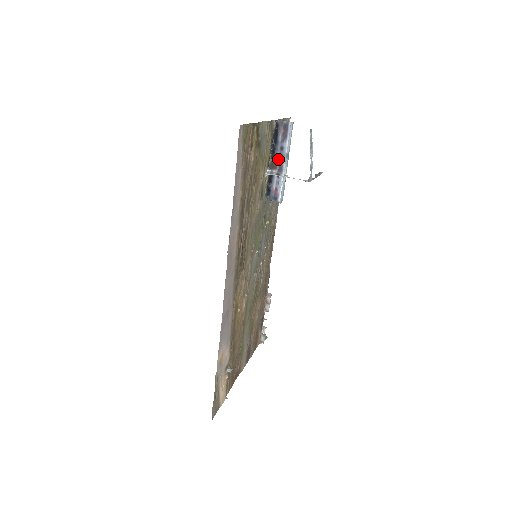
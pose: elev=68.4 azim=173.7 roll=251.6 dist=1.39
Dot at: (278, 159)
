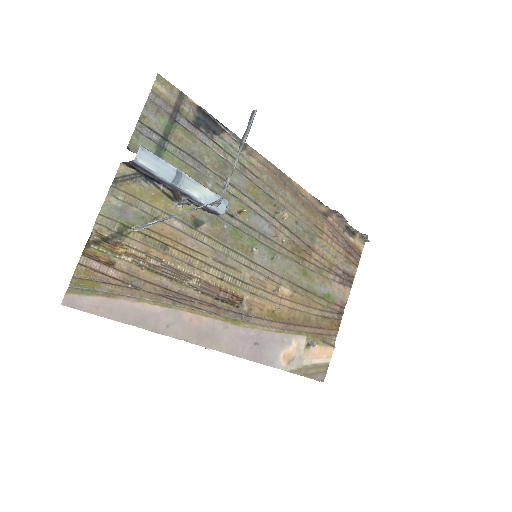
Dot at: (172, 188)
